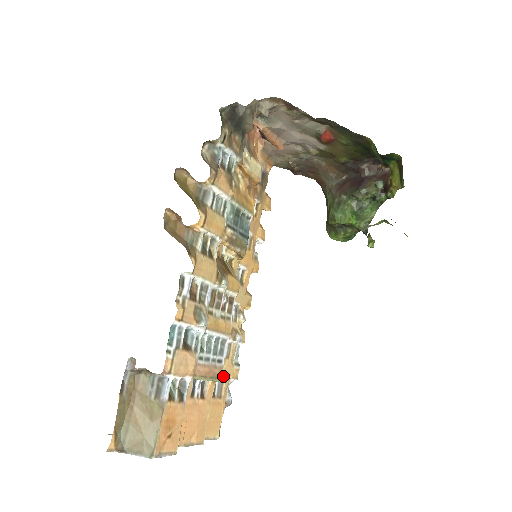
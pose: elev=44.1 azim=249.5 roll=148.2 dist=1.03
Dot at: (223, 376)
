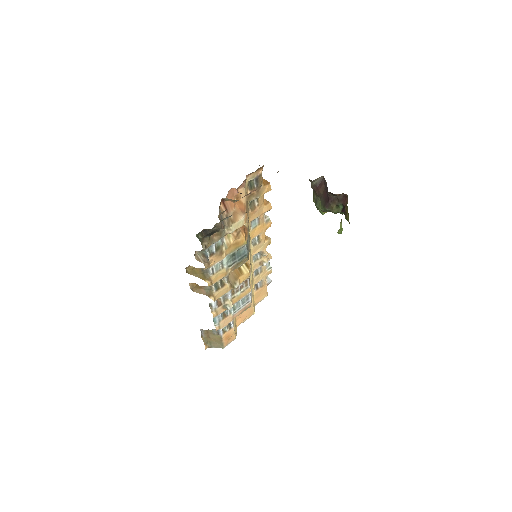
Dot at: (261, 280)
